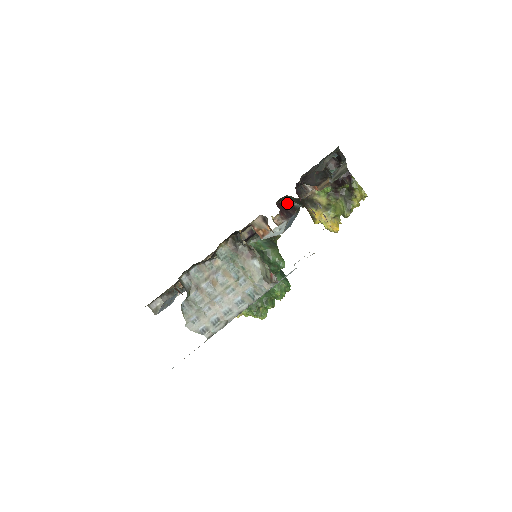
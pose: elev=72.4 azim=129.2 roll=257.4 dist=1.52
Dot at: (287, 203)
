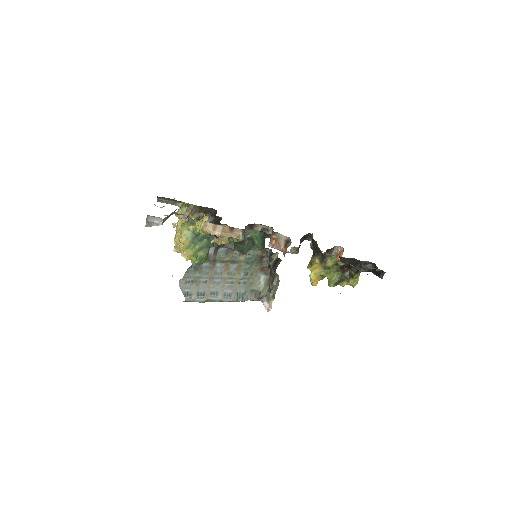
Dot at: (306, 237)
